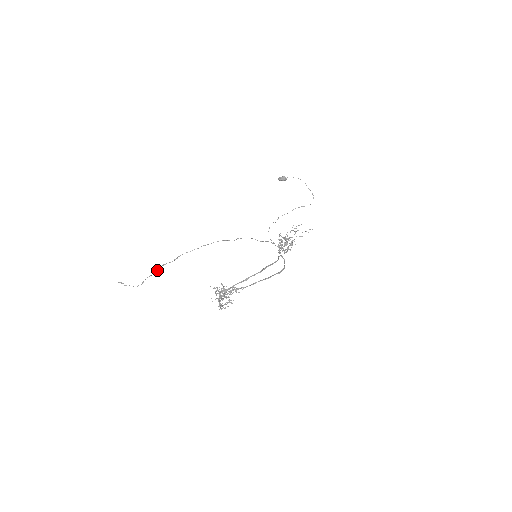
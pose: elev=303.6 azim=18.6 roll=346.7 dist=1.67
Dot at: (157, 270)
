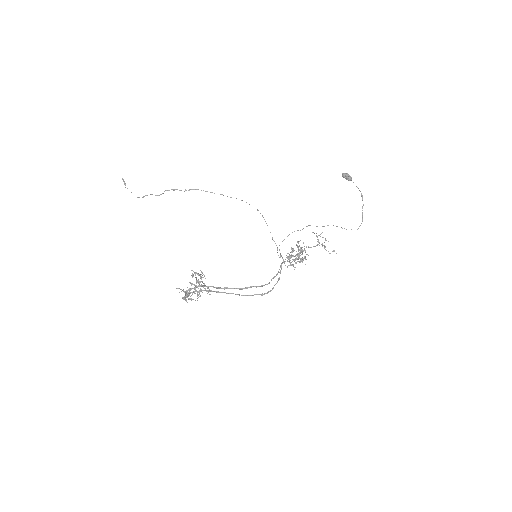
Dot at: occluded
